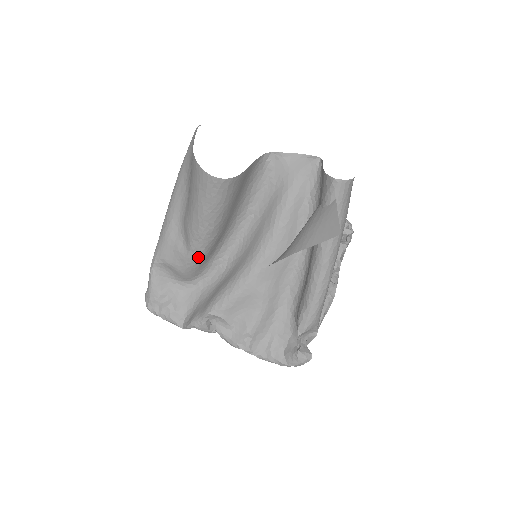
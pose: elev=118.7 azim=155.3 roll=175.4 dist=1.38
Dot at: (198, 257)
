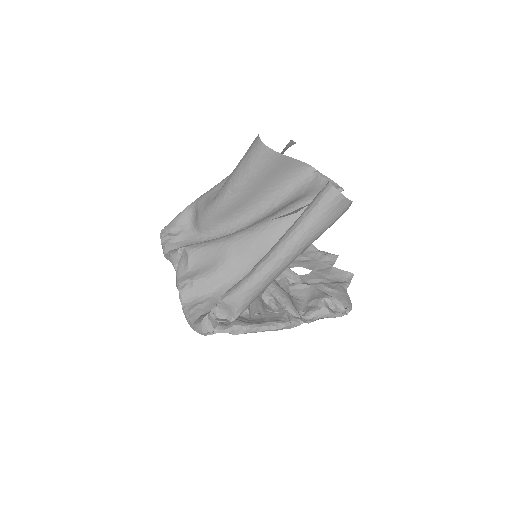
Dot at: (215, 208)
